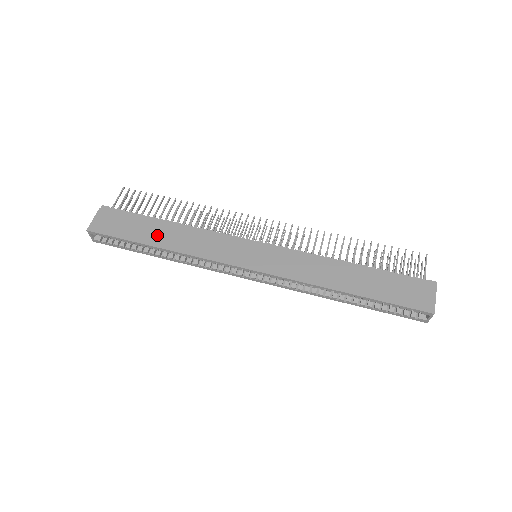
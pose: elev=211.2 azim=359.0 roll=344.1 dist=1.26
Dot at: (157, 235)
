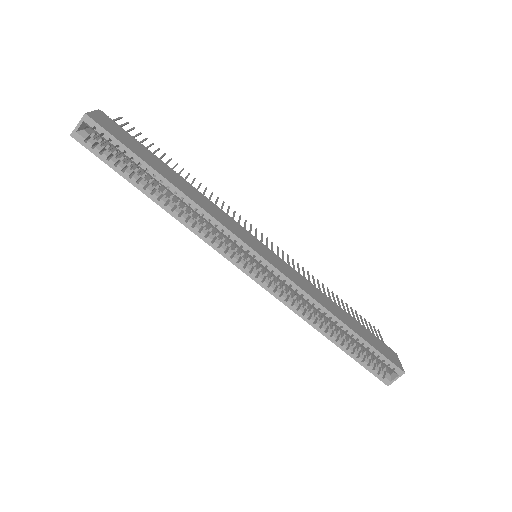
Dot at: (169, 174)
